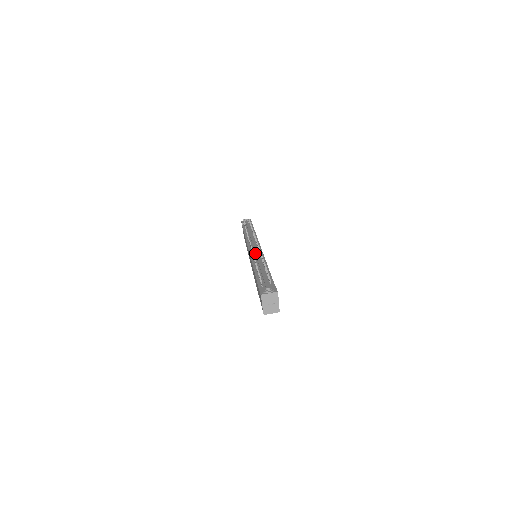
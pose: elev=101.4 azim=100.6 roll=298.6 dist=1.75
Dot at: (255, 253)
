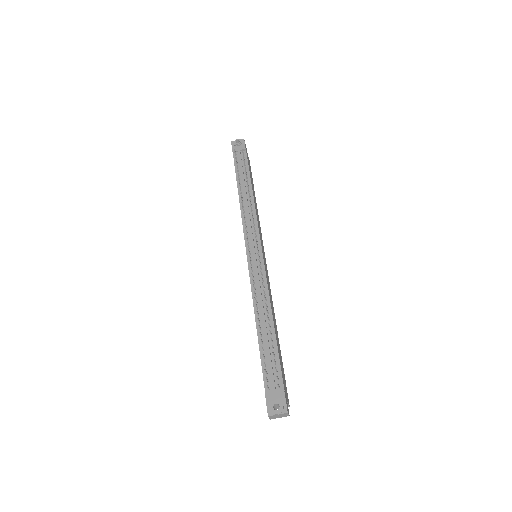
Dot at: (255, 273)
